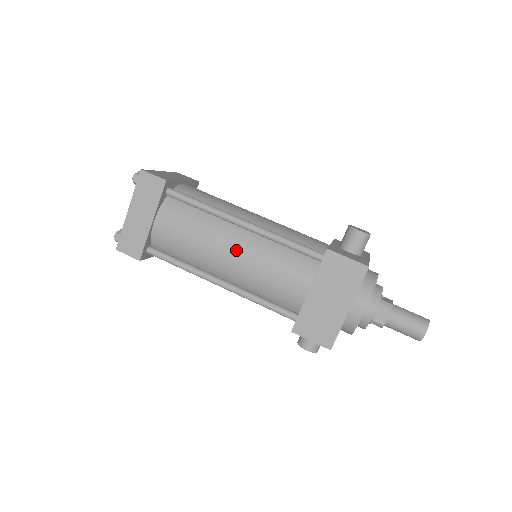
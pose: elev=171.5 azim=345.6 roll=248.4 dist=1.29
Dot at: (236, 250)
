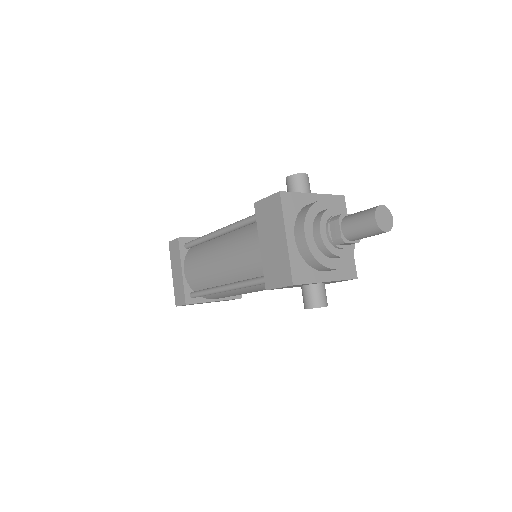
Dot at: (220, 253)
